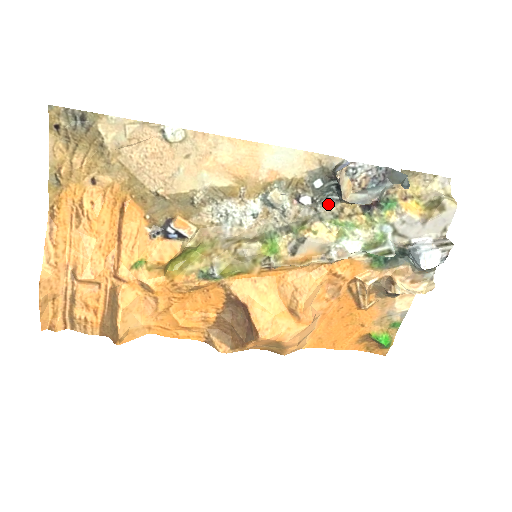
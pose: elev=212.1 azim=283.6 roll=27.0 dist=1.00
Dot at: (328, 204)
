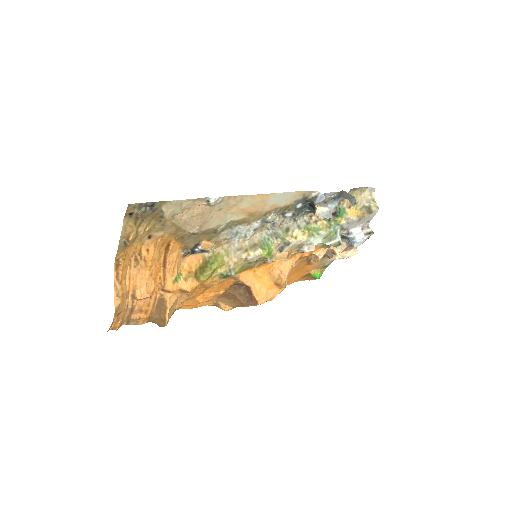
Dot at: (302, 215)
